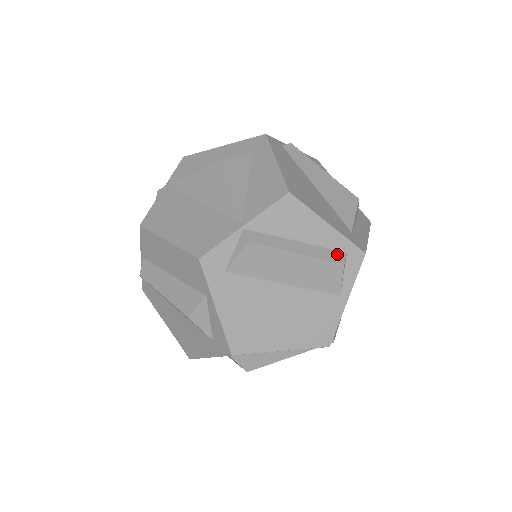
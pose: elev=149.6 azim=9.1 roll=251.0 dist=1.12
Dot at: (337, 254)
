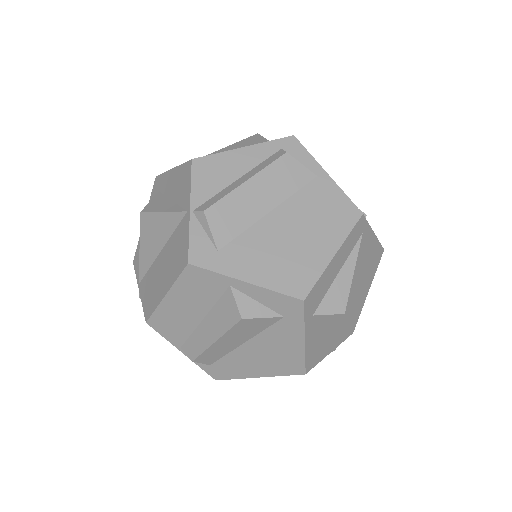
Dot at: (275, 155)
